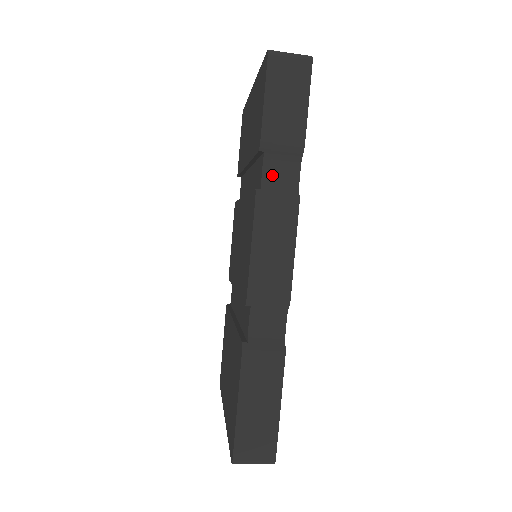
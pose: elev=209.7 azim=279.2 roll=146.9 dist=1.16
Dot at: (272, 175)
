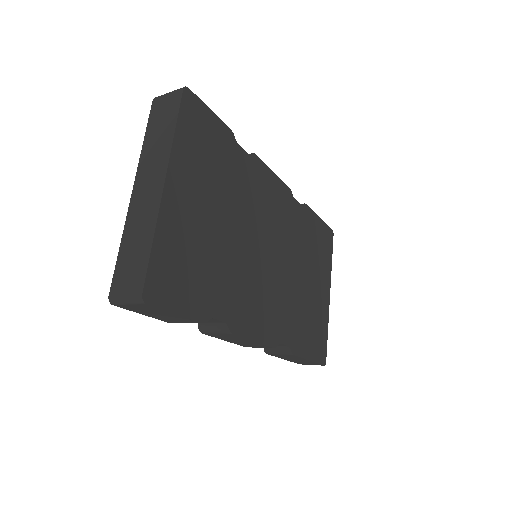
Dot at: occluded
